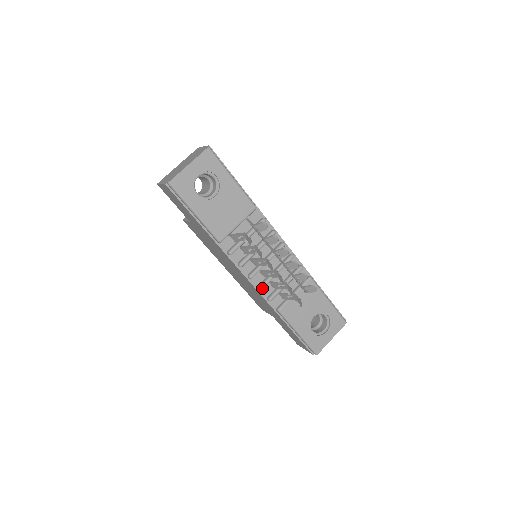
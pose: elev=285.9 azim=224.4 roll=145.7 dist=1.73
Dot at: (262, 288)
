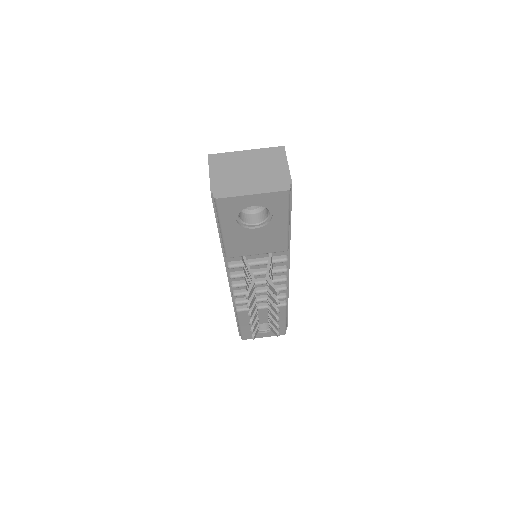
Dot at: (236, 296)
